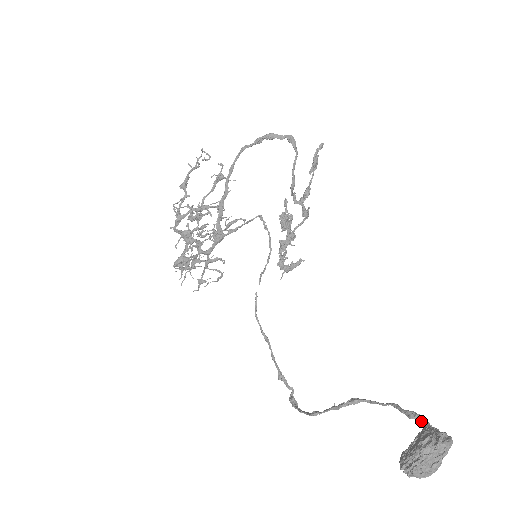
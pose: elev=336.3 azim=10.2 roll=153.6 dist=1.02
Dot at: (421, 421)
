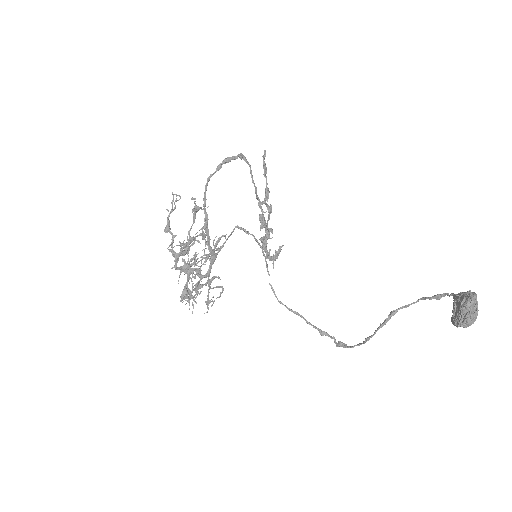
Dot at: occluded
